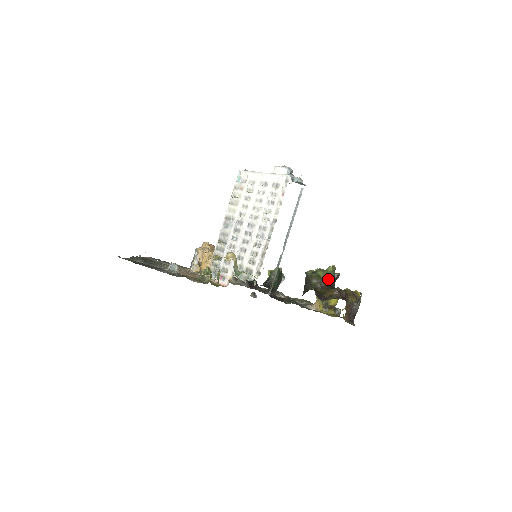
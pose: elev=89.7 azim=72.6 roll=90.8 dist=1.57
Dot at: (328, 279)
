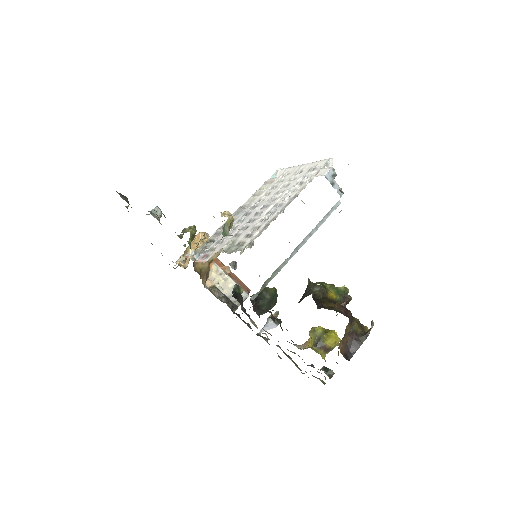
Dot at: (335, 295)
